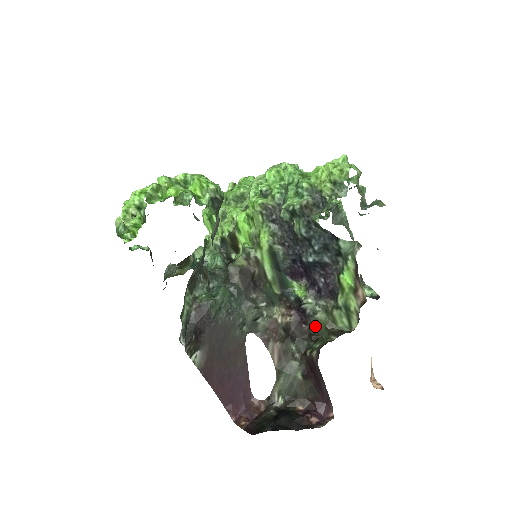
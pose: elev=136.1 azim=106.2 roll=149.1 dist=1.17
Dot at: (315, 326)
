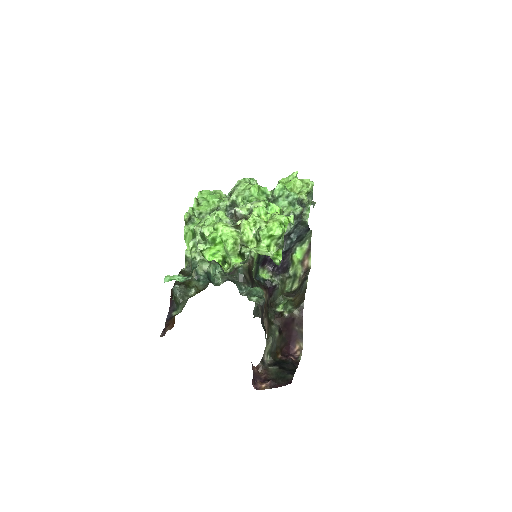
Dot at: (275, 296)
